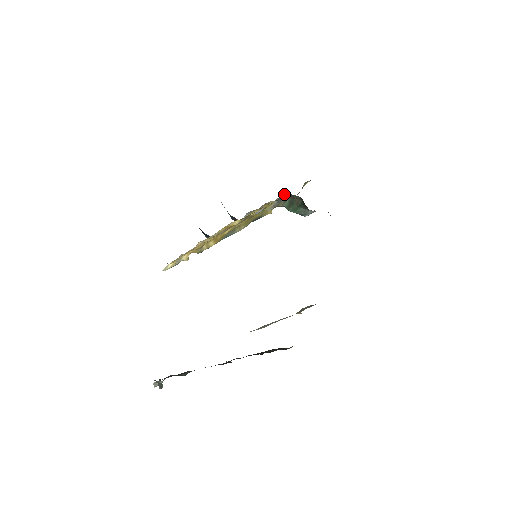
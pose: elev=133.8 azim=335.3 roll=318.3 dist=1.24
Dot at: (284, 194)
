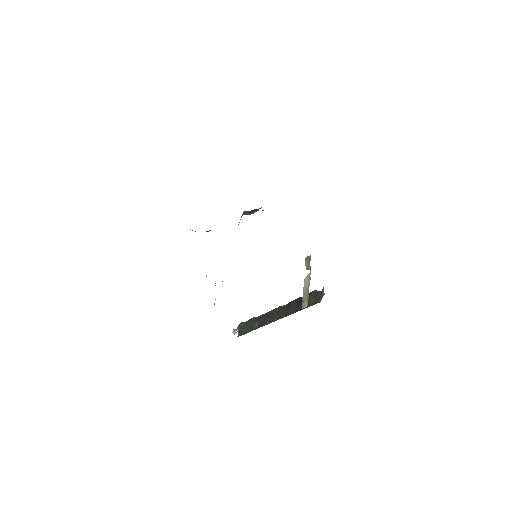
Dot at: occluded
